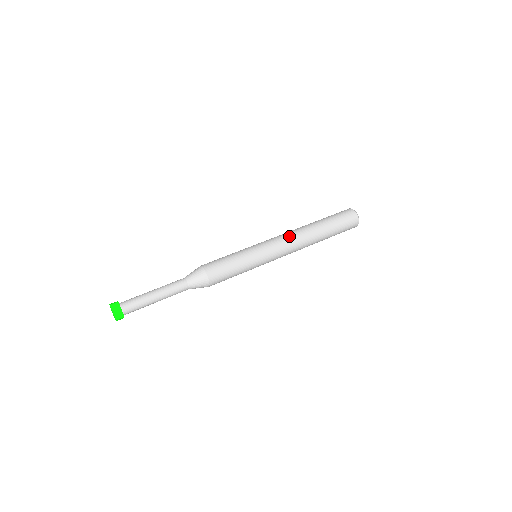
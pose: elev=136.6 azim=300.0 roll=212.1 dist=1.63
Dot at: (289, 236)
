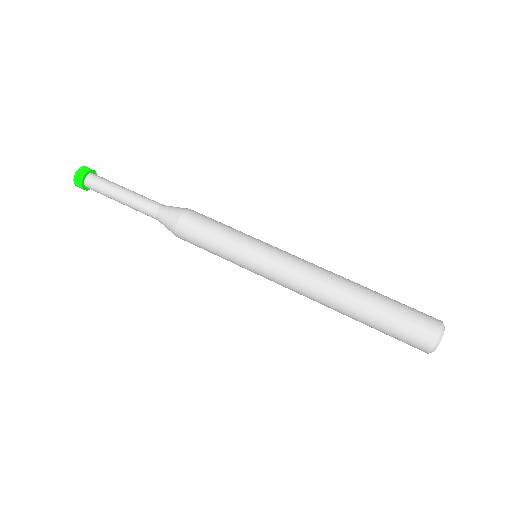
Dot at: (314, 264)
